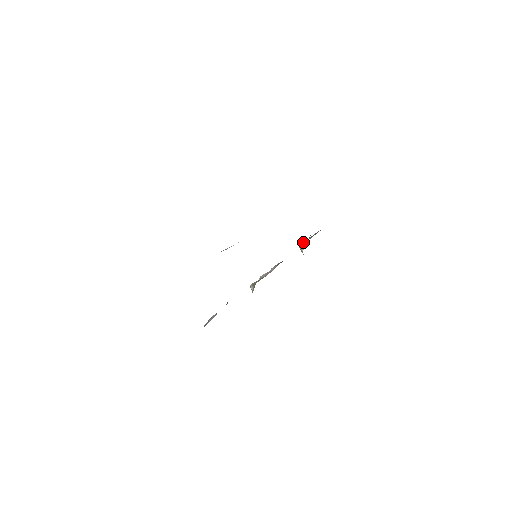
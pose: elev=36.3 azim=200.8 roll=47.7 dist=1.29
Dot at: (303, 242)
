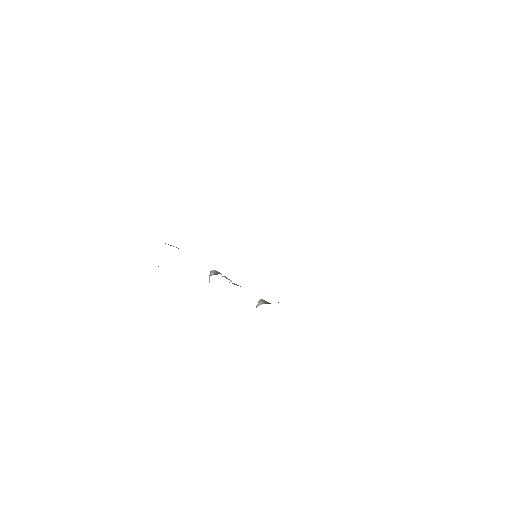
Dot at: occluded
